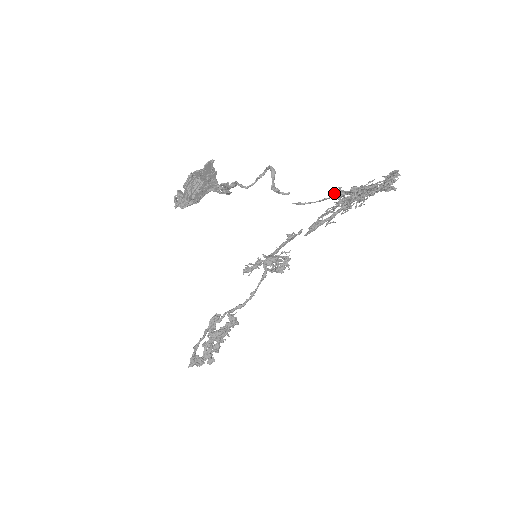
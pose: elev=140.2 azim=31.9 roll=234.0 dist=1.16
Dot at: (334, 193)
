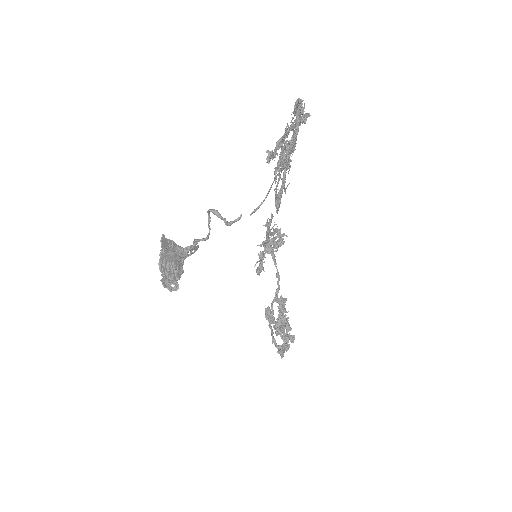
Dot at: (267, 160)
